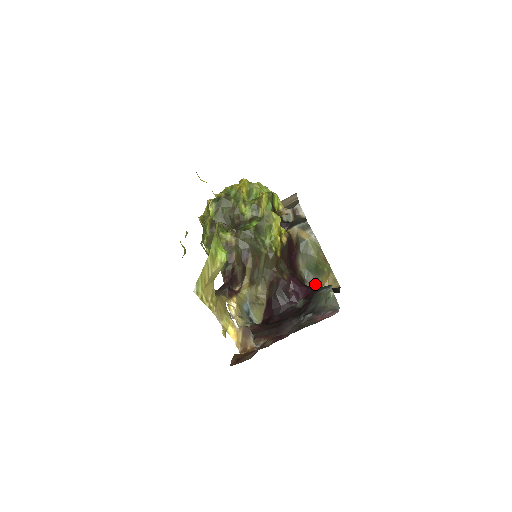
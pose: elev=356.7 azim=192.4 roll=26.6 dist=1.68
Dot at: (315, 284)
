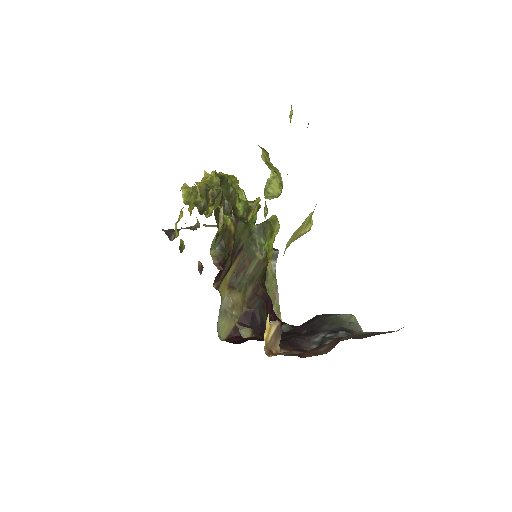
Dot at: occluded
